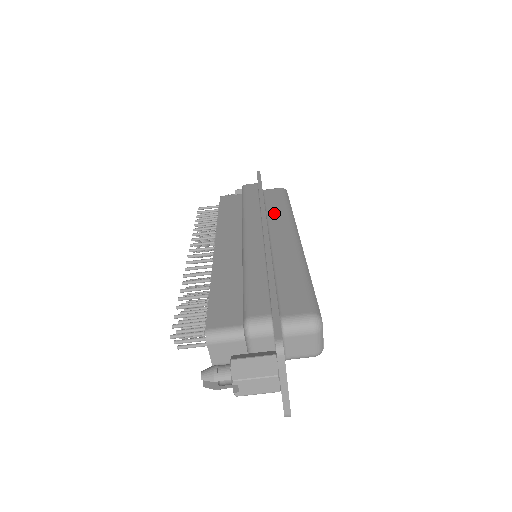
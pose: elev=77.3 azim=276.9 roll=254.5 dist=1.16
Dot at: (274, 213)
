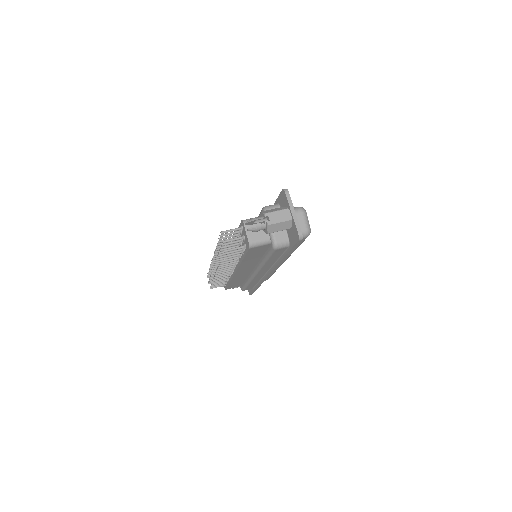
Dot at: occluded
